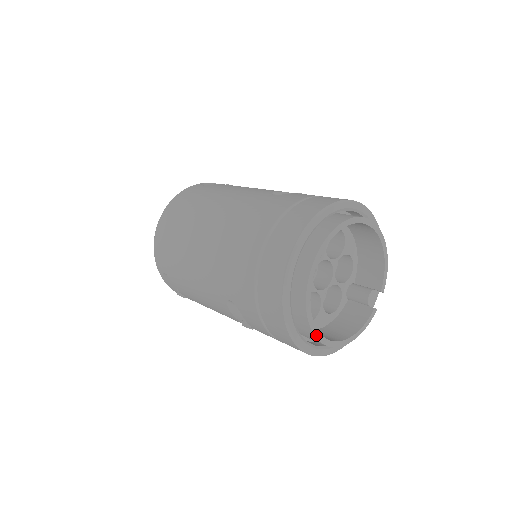
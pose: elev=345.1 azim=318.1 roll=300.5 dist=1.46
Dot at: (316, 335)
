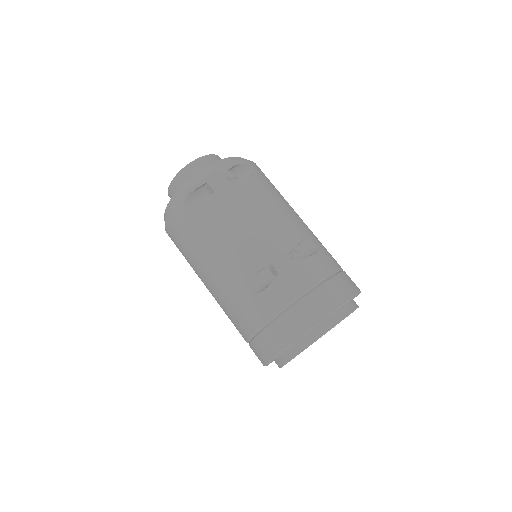
Dot at: occluded
